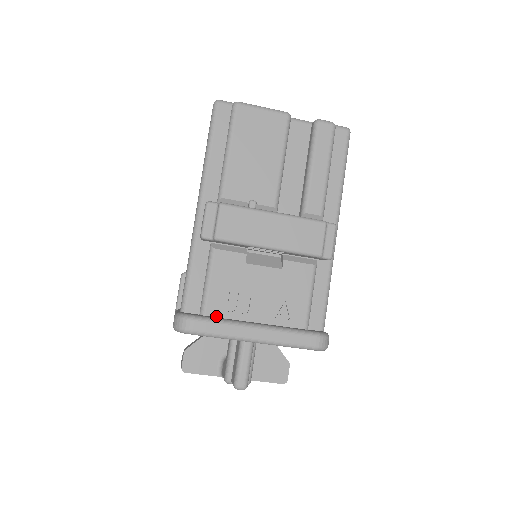
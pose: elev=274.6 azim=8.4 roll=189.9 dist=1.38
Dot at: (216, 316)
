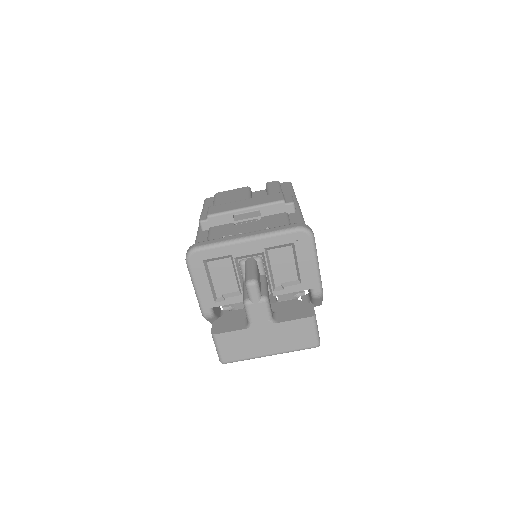
Dot at: occluded
